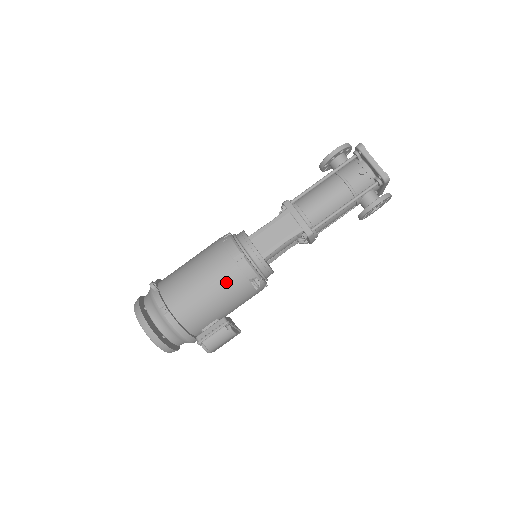
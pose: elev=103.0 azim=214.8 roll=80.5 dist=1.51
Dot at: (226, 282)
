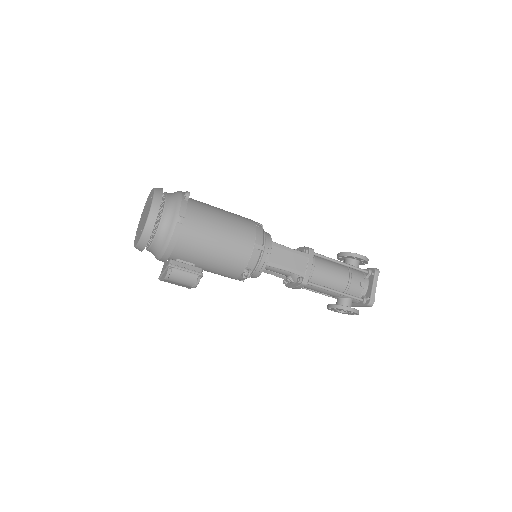
Dot at: (235, 251)
